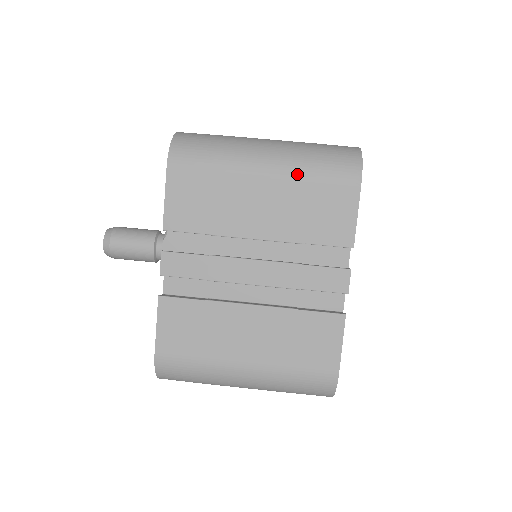
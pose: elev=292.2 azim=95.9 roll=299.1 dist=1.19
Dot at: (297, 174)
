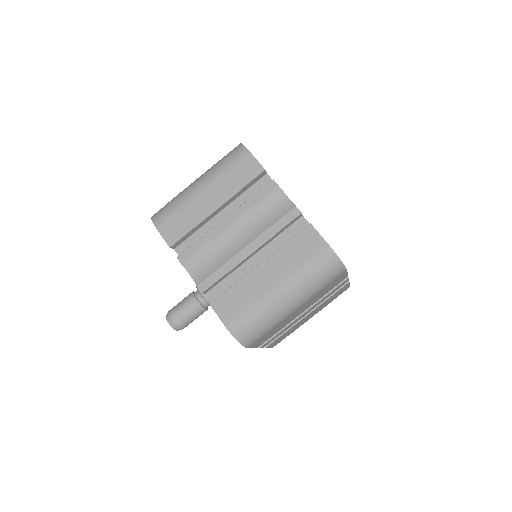
Dot at: (313, 295)
